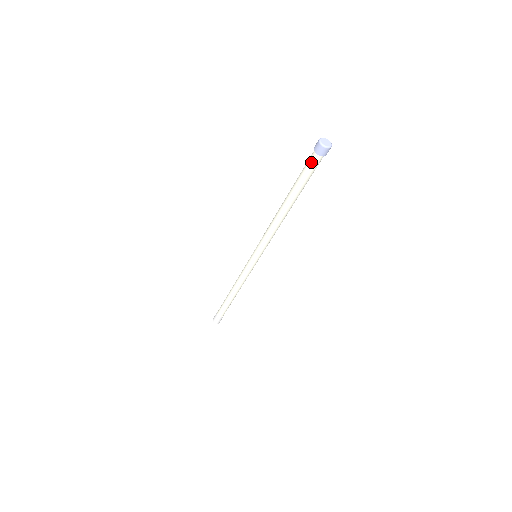
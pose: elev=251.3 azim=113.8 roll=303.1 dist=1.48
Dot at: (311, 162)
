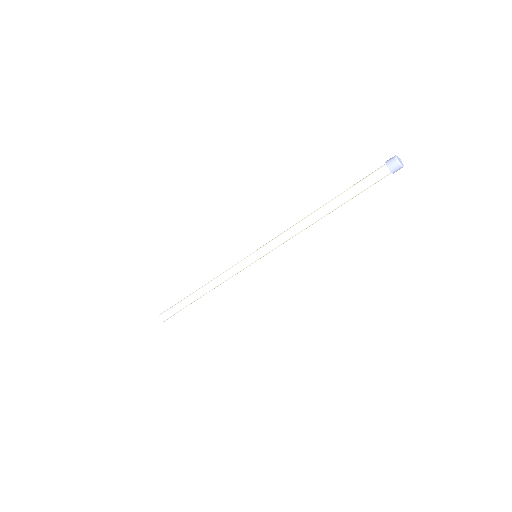
Dot at: (378, 177)
